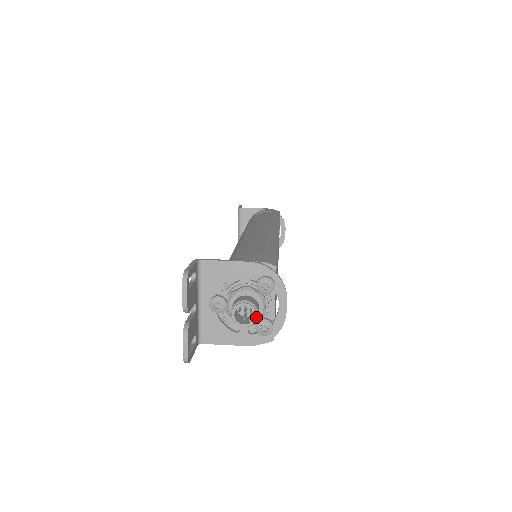
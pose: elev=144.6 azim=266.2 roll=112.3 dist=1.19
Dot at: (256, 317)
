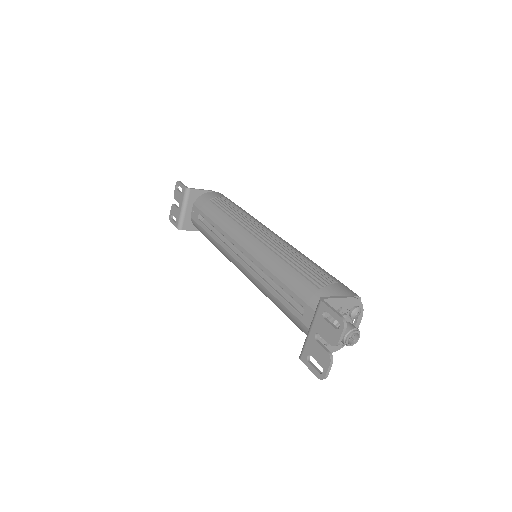
Dot at: (358, 338)
